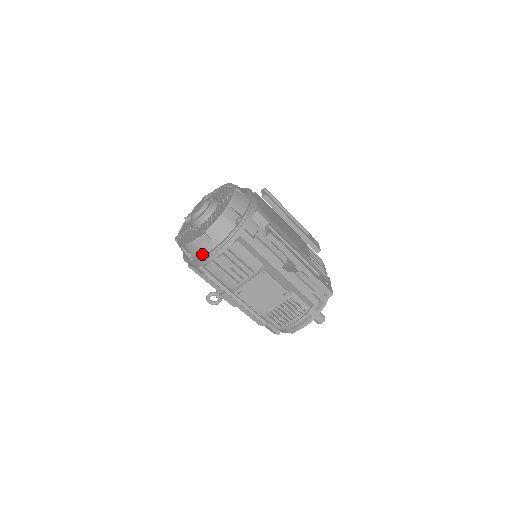
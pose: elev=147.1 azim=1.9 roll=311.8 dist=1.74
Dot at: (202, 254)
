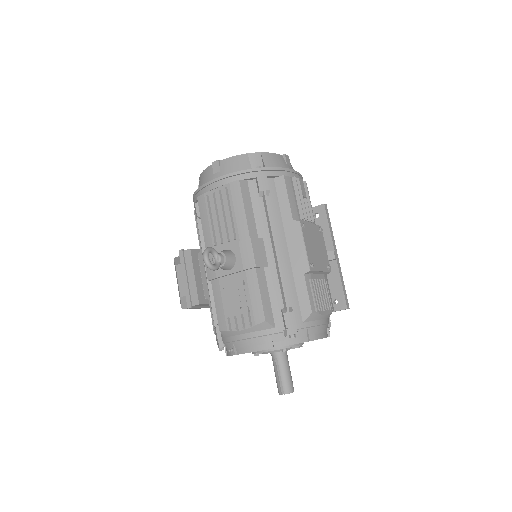
Dot at: occluded
